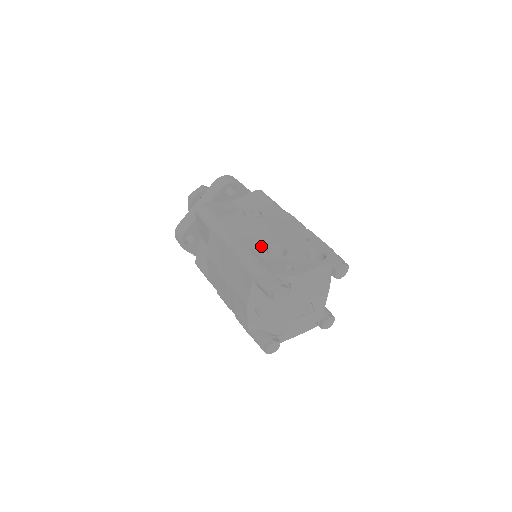
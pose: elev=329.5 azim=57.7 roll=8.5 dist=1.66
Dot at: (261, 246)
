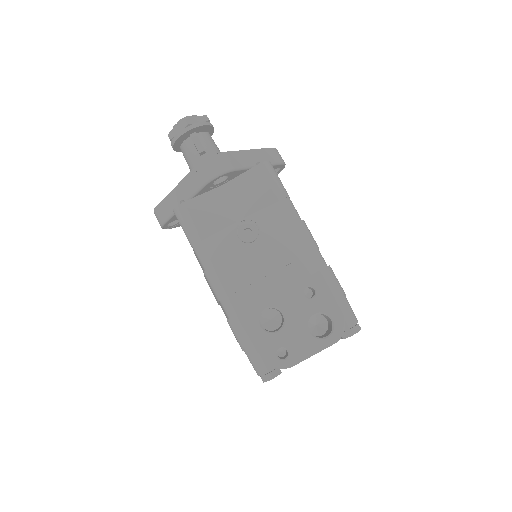
Dot at: (253, 312)
